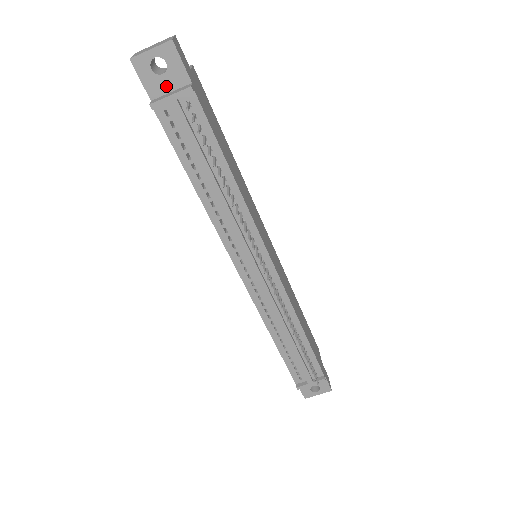
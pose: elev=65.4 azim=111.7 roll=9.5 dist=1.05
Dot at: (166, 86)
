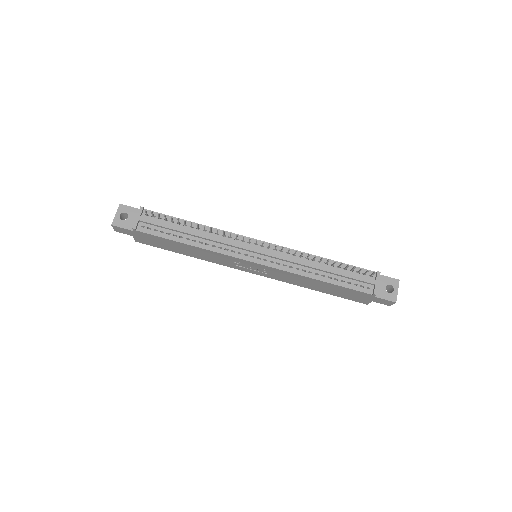
Dot at: (133, 220)
